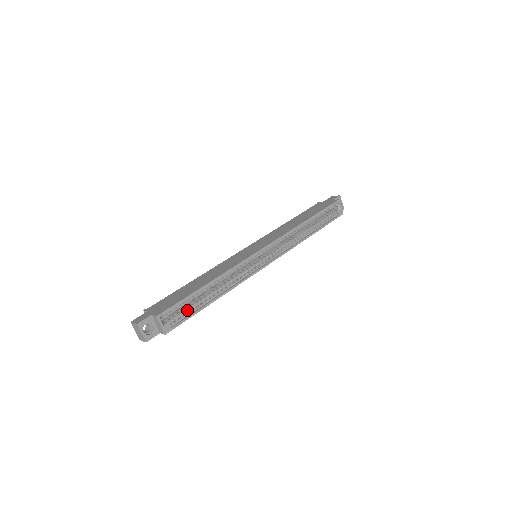
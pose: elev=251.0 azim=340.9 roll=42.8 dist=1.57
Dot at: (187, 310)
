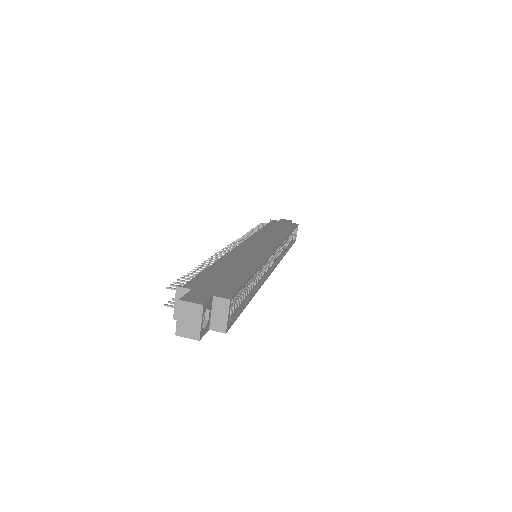
Dot at: (236, 302)
